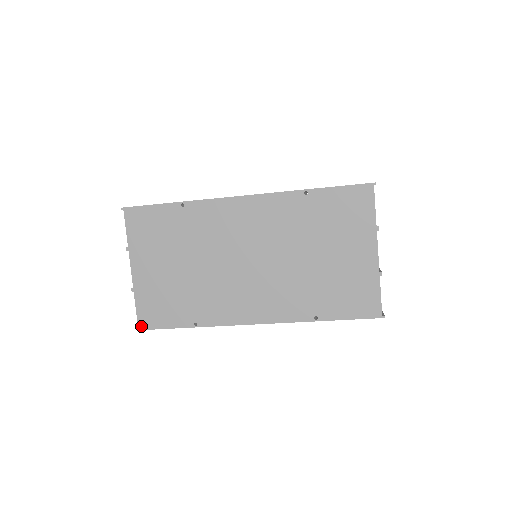
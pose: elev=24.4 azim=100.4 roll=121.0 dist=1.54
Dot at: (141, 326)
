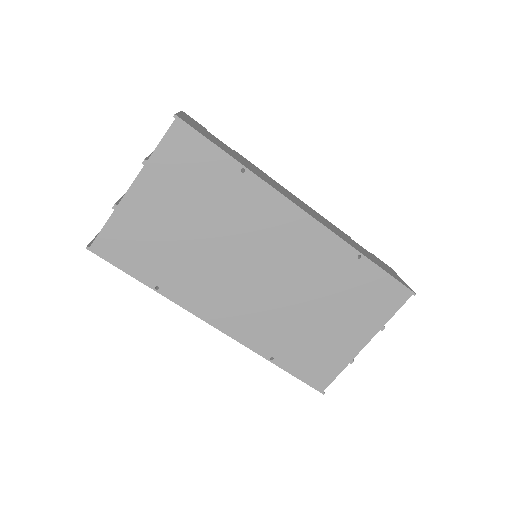
Dot at: (95, 248)
